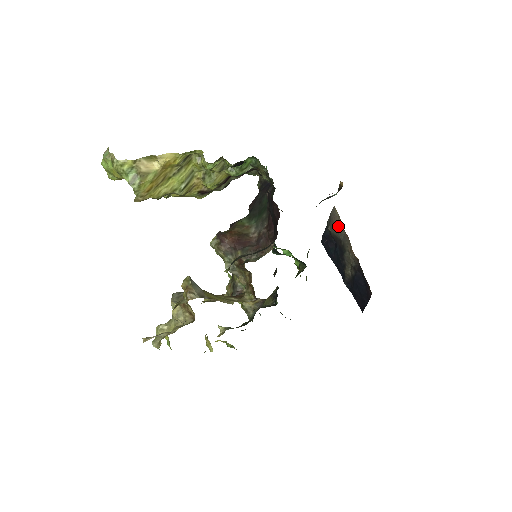
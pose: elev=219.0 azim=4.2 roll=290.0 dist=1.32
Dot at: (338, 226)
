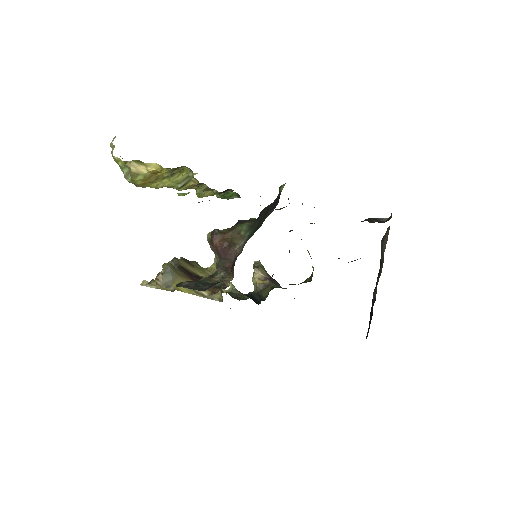
Dot at: (383, 248)
